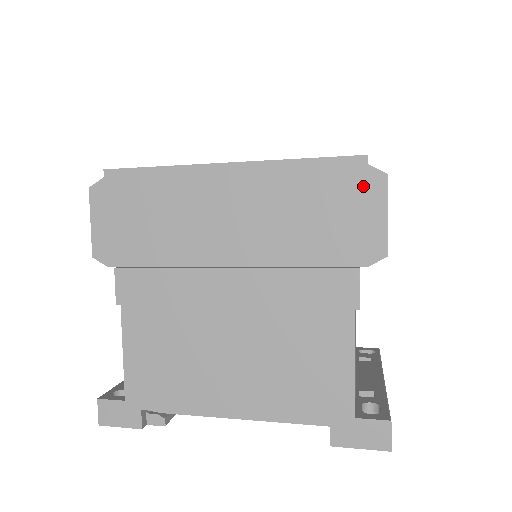
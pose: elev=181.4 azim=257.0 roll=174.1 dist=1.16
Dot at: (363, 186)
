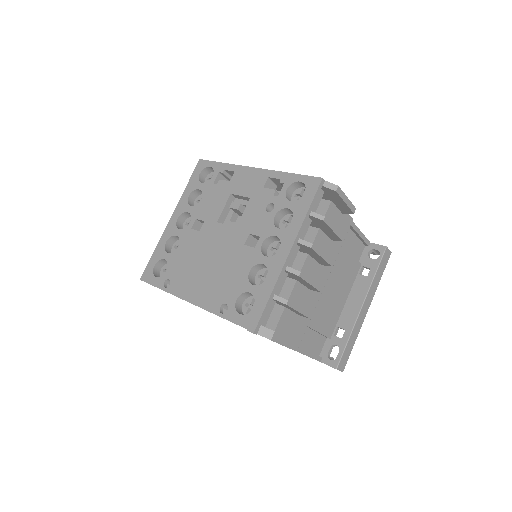
Dot at: occluded
